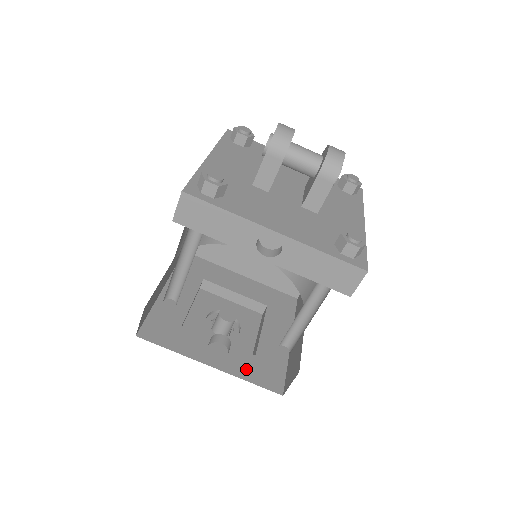
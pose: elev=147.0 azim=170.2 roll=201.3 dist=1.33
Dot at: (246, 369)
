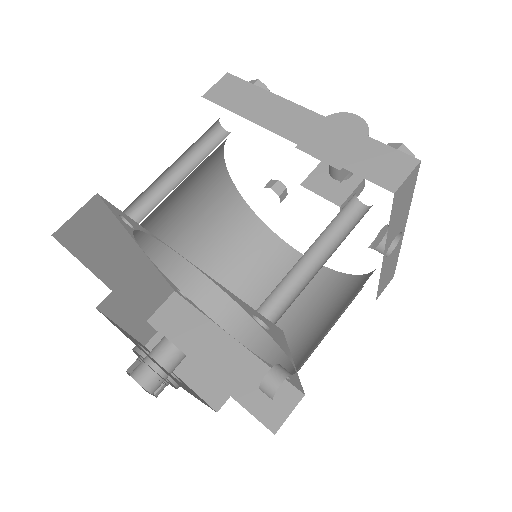
Dot at: occluded
